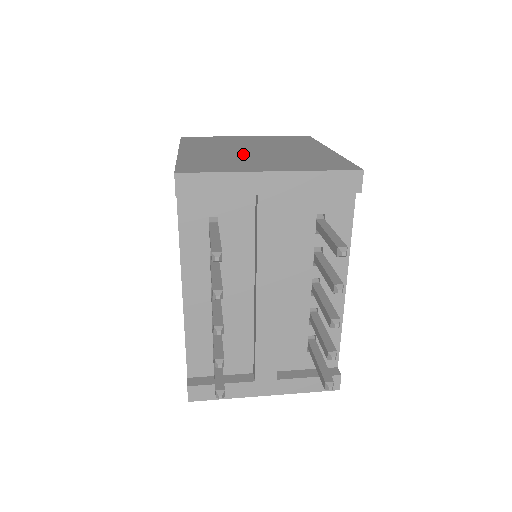
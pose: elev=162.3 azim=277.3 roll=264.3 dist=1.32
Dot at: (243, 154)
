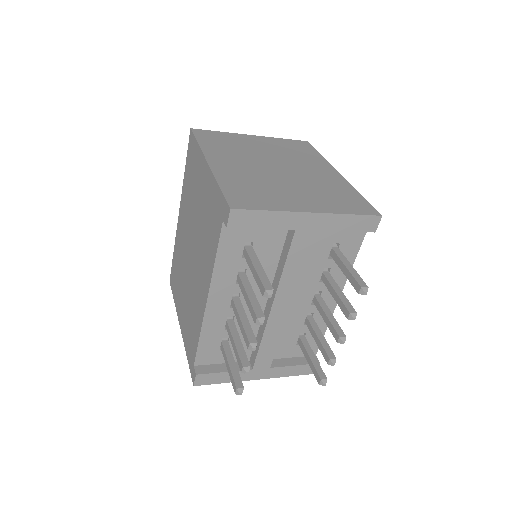
Dot at: (270, 175)
